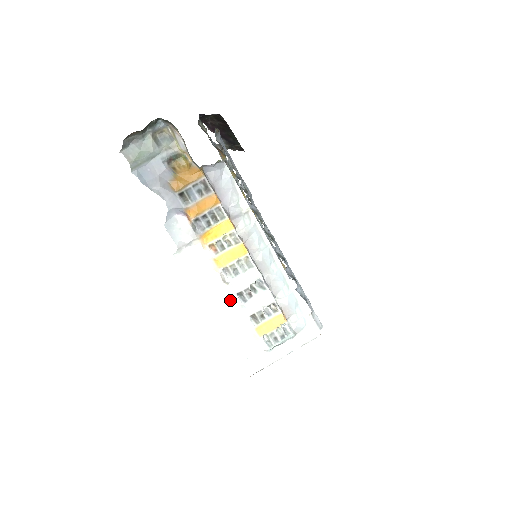
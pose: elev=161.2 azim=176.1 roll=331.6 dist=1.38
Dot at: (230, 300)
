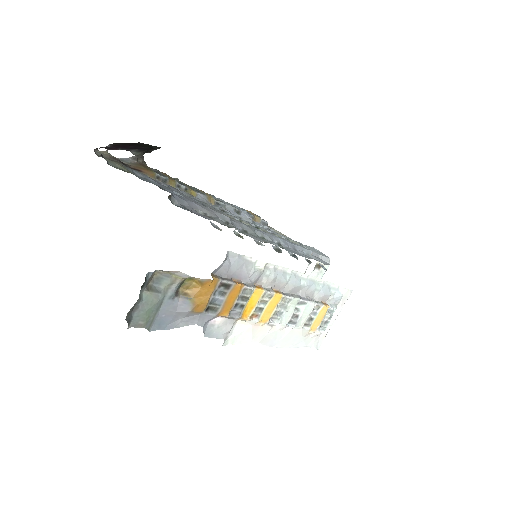
Dot at: (282, 331)
